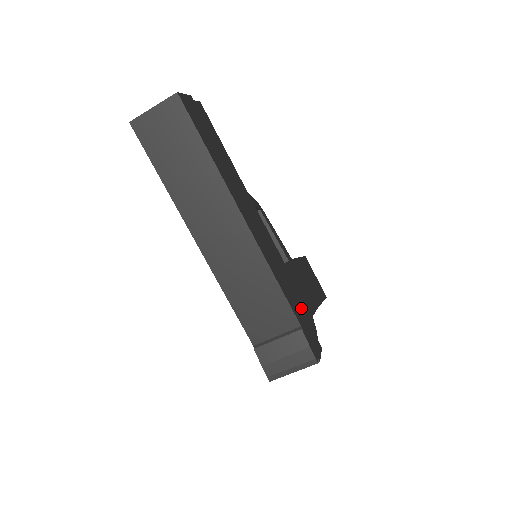
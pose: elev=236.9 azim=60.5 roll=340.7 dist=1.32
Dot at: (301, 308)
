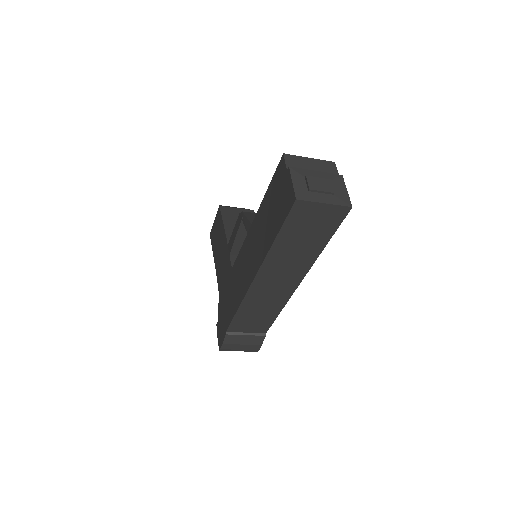
Dot at: occluded
